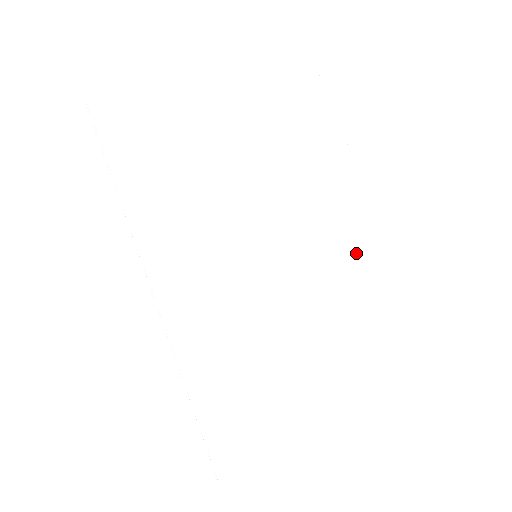
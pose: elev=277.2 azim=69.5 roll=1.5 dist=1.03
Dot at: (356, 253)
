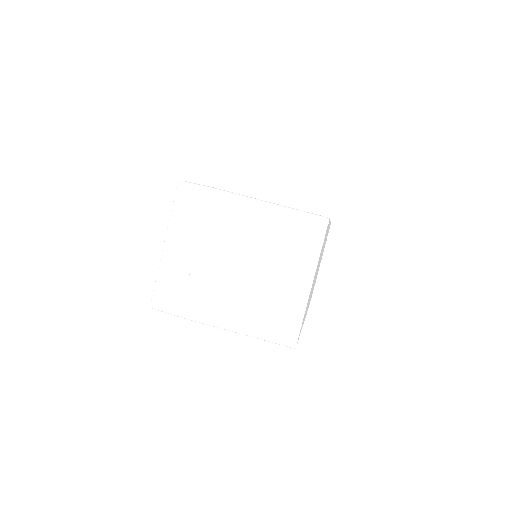
Dot at: occluded
